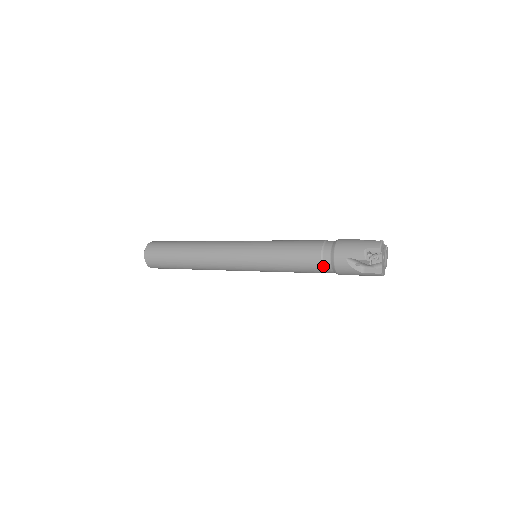
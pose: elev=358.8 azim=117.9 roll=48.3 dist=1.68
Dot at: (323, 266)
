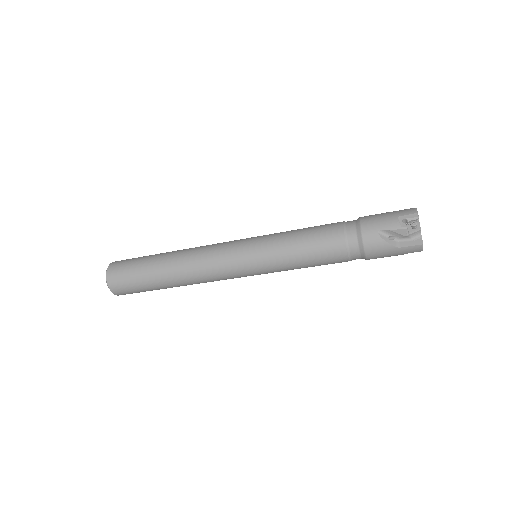
Dot at: (348, 247)
